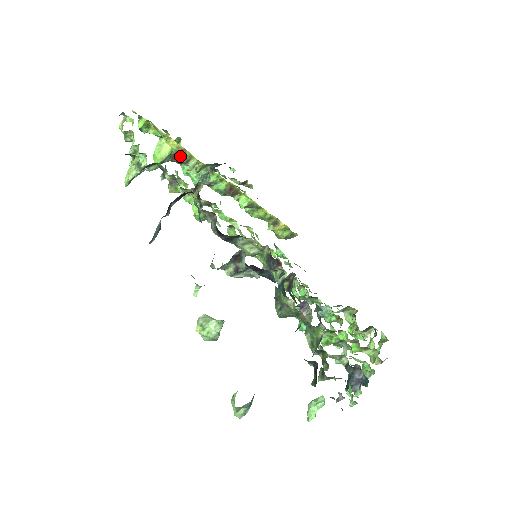
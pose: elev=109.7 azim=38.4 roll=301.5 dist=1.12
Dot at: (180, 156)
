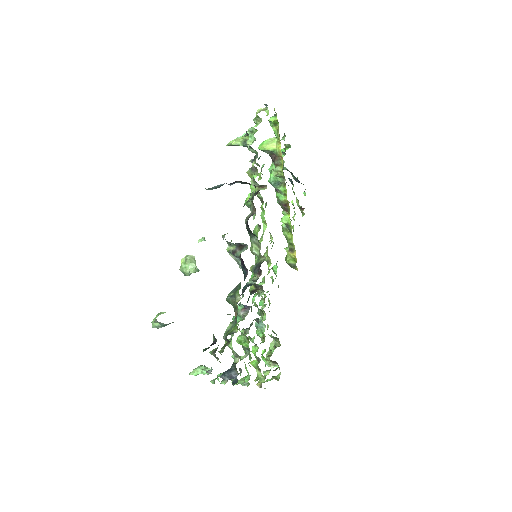
Dot at: (276, 158)
